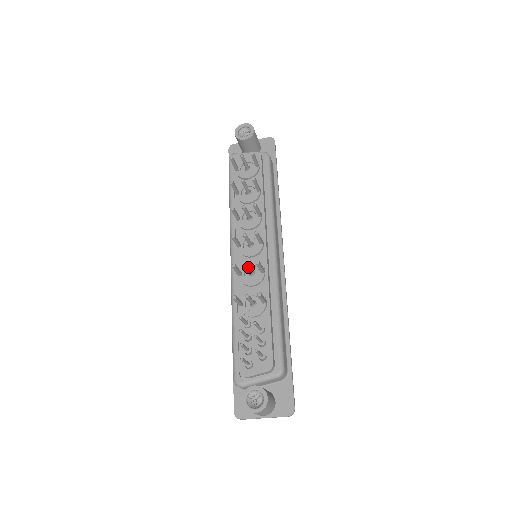
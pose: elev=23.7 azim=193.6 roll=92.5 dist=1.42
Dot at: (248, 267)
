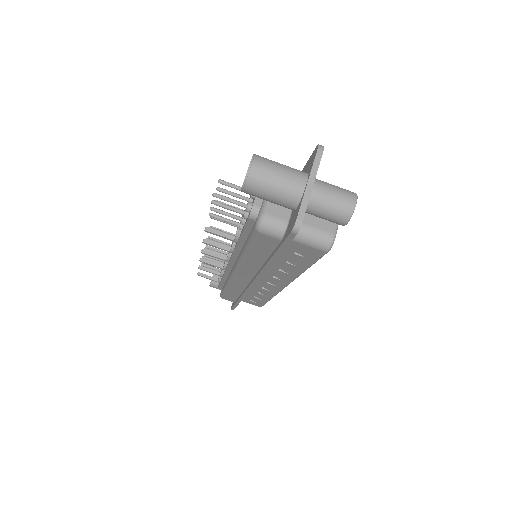
Dot at: (215, 229)
